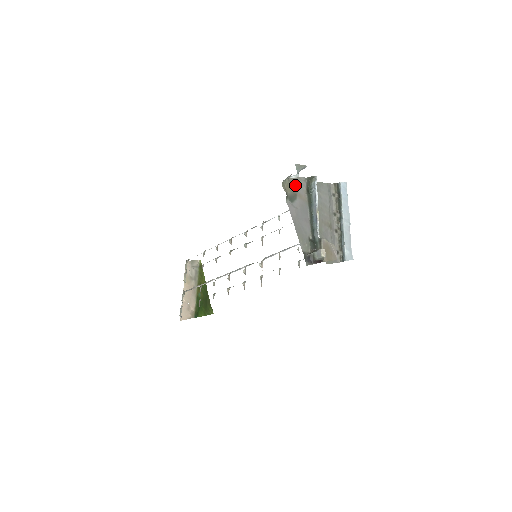
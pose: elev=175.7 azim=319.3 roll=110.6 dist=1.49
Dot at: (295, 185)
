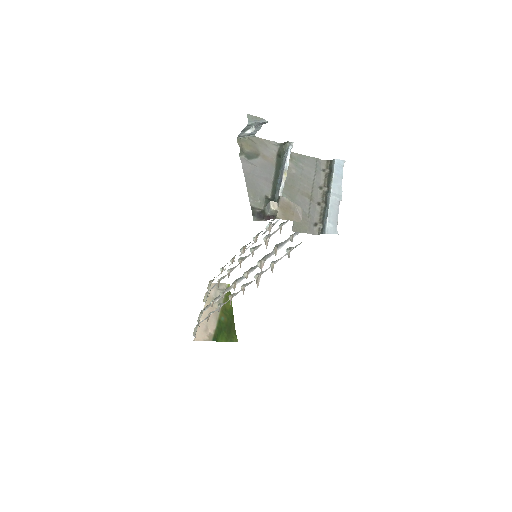
Dot at: (259, 146)
